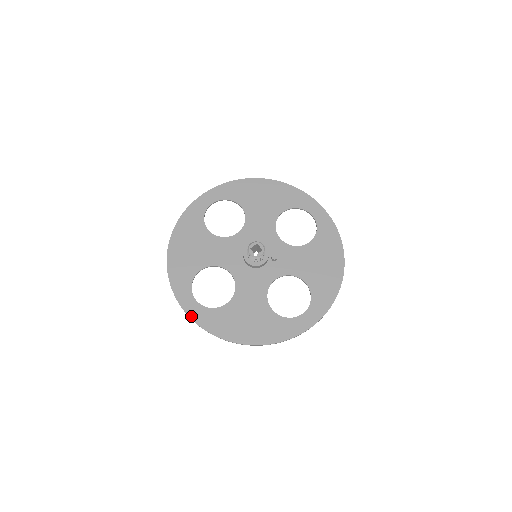
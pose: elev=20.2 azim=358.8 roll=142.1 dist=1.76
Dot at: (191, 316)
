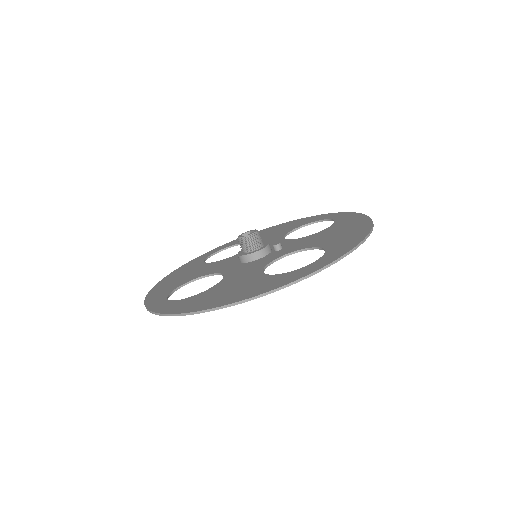
Dot at: (156, 311)
